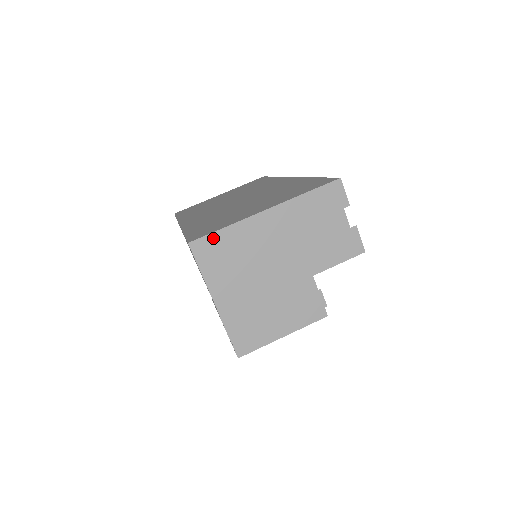
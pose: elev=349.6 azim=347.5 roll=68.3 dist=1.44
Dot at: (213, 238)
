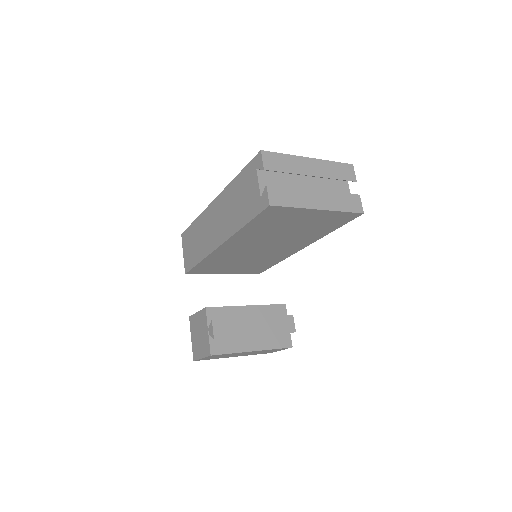
Dot at: (276, 156)
